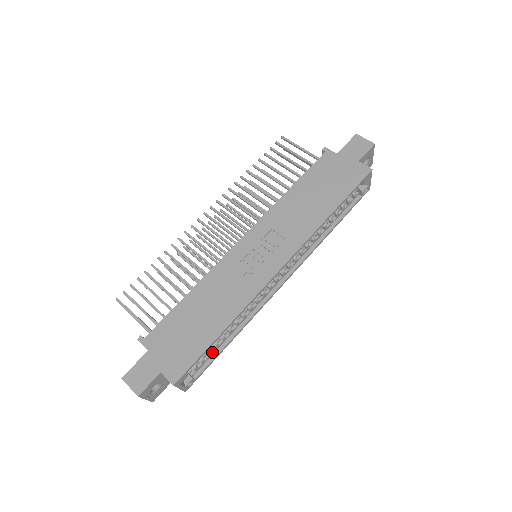
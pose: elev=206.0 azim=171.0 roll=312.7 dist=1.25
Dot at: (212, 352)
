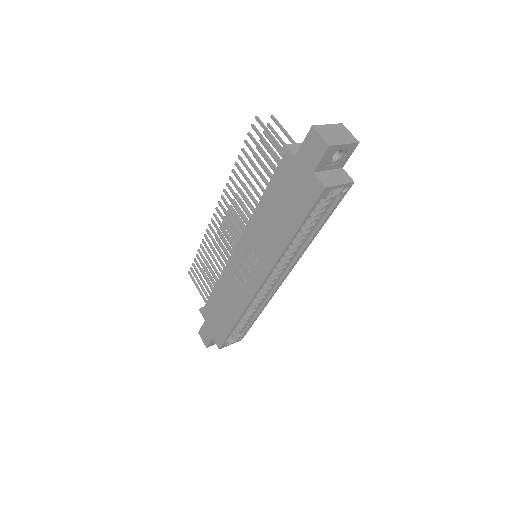
Dot at: (247, 322)
